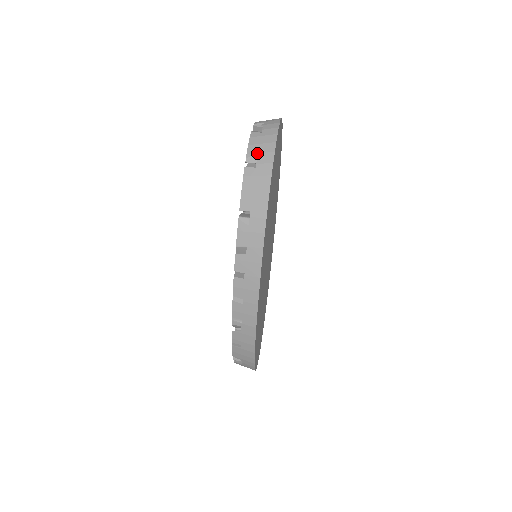
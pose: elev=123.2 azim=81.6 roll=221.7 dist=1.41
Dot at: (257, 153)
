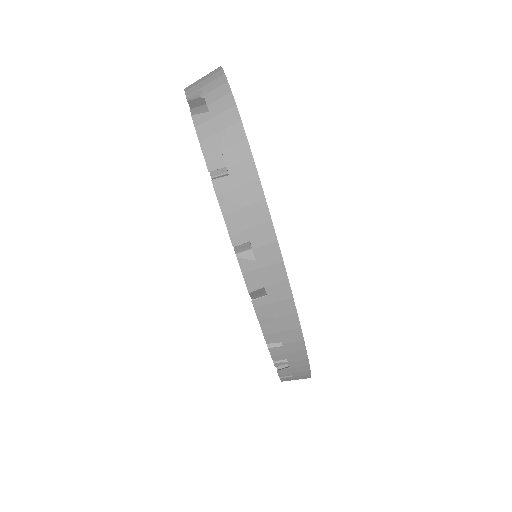
Dot at: (220, 151)
